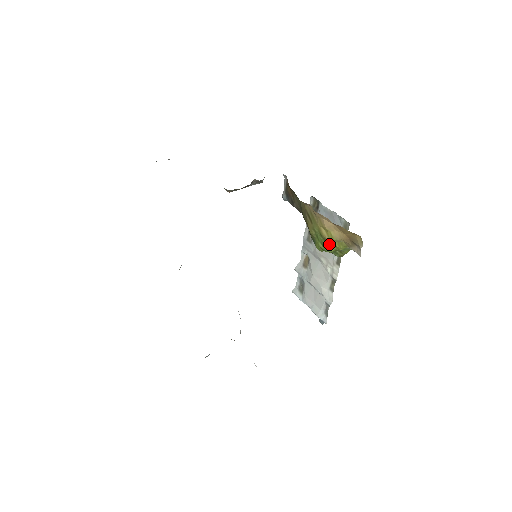
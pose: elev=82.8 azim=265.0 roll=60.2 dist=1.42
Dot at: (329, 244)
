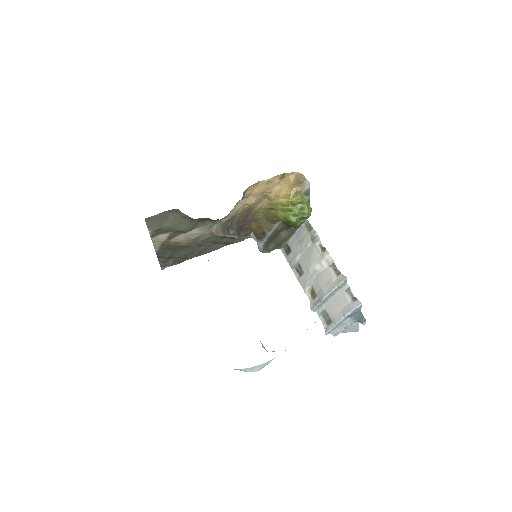
Dot at: (293, 207)
